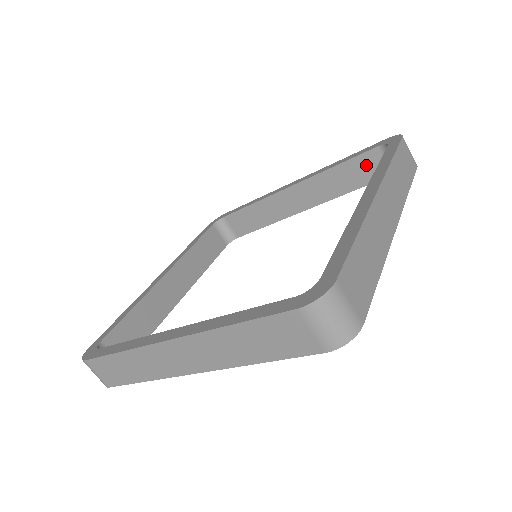
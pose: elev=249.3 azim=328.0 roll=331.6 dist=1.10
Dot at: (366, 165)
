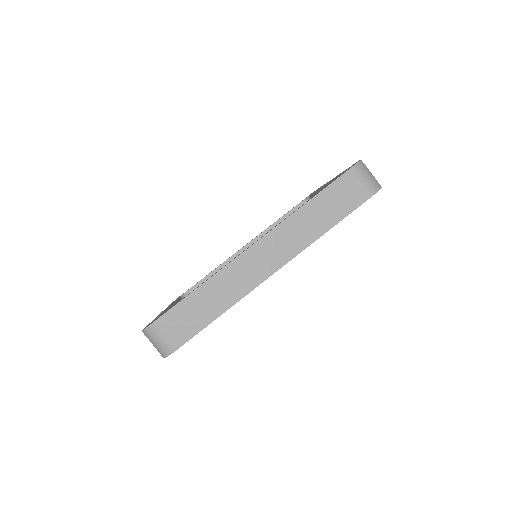
Dot at: occluded
